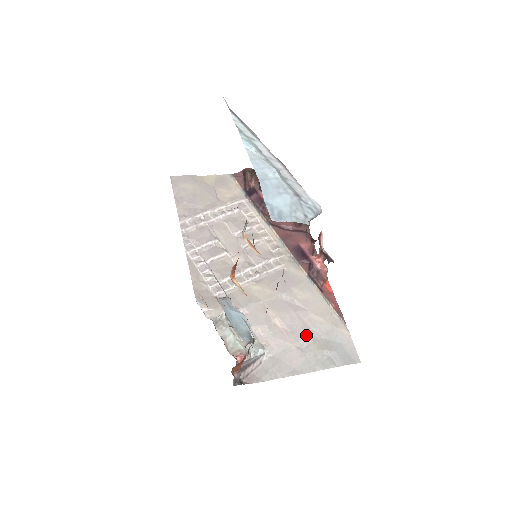
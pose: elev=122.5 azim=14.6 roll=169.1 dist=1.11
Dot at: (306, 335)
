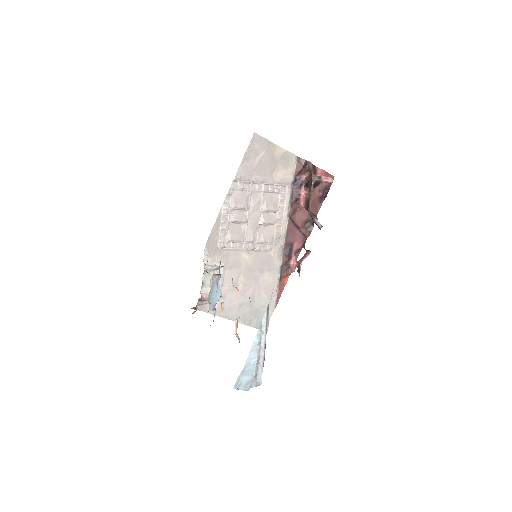
Dot at: (249, 301)
